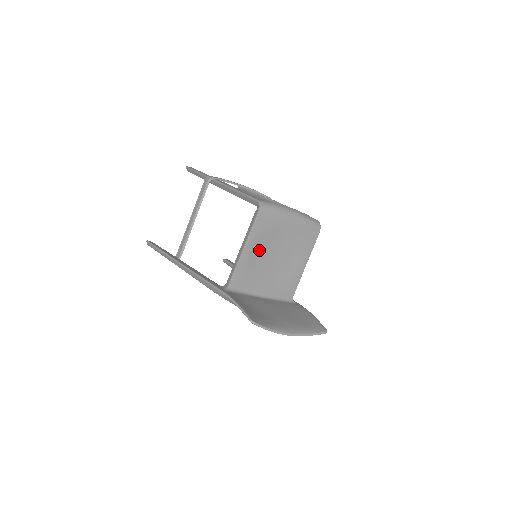
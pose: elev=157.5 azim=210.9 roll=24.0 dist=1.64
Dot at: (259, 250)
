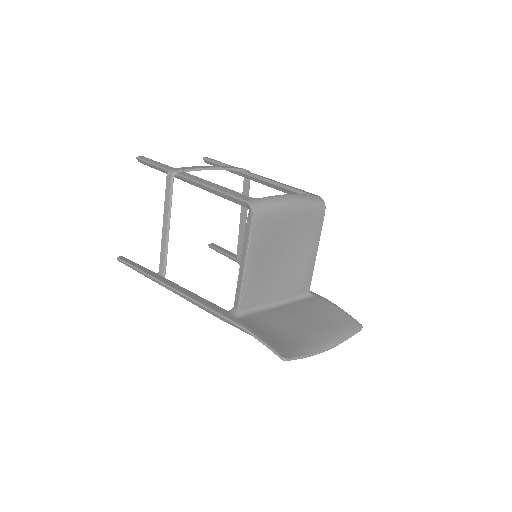
Dot at: (263, 258)
